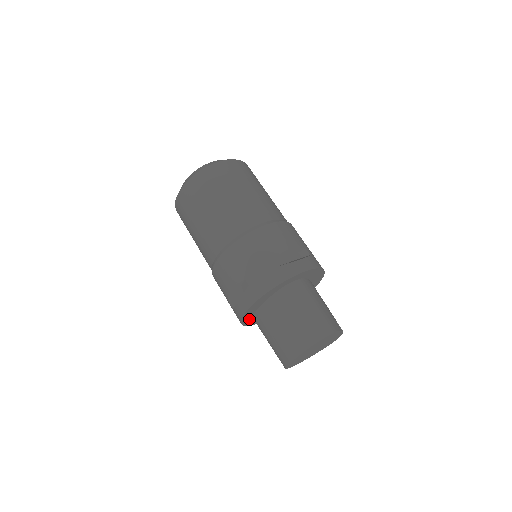
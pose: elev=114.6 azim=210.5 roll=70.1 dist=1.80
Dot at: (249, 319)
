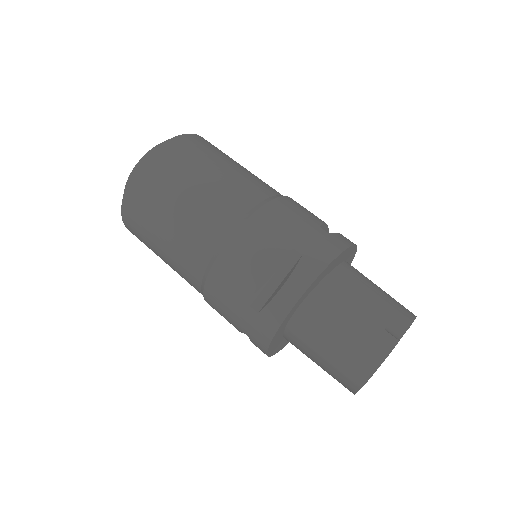
Dot at: occluded
